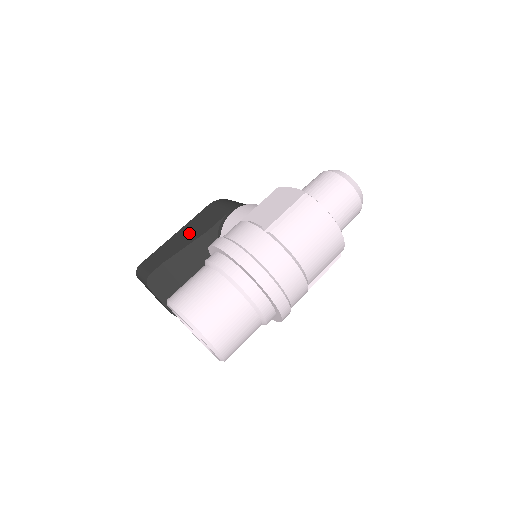
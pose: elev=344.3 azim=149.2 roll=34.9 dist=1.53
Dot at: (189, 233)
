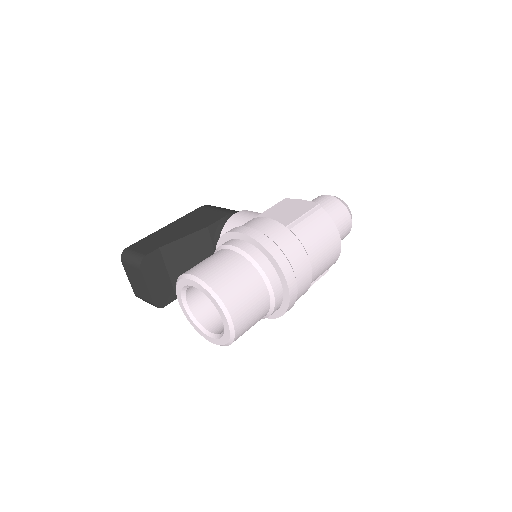
Dot at: (185, 226)
